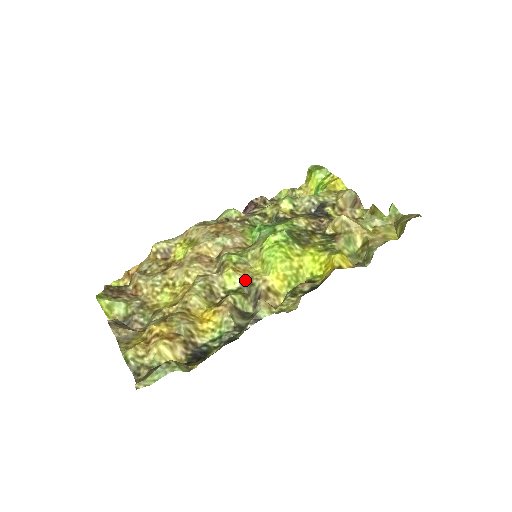
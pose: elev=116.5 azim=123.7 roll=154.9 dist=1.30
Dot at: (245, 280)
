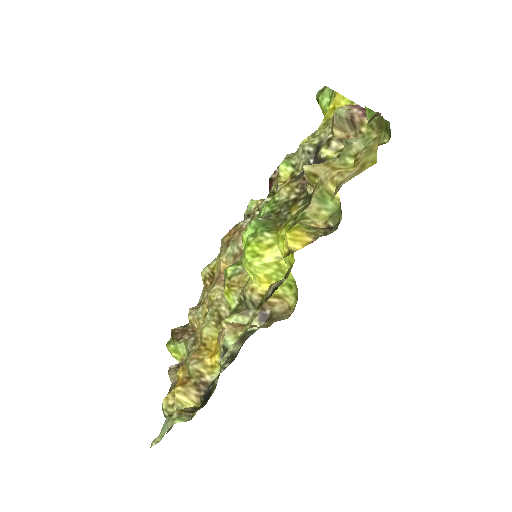
Dot at: (239, 294)
